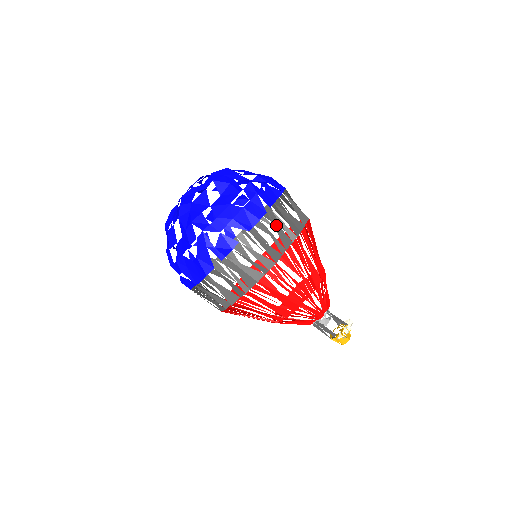
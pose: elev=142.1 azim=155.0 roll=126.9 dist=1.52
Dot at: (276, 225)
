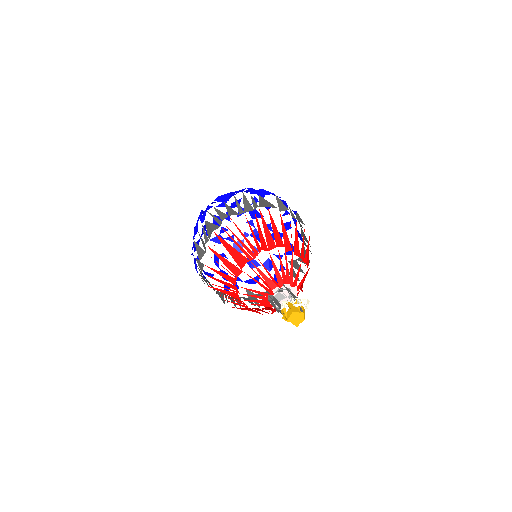
Dot at: (246, 199)
